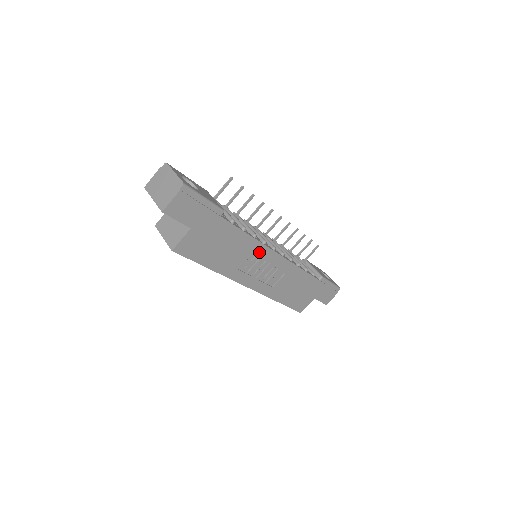
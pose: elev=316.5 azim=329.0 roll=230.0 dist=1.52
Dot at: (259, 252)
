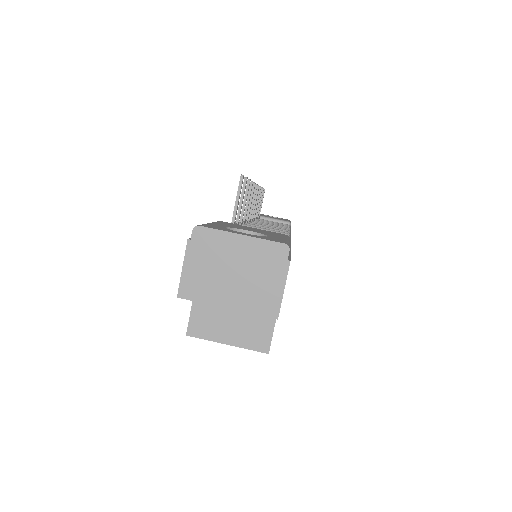
Dot at: occluded
